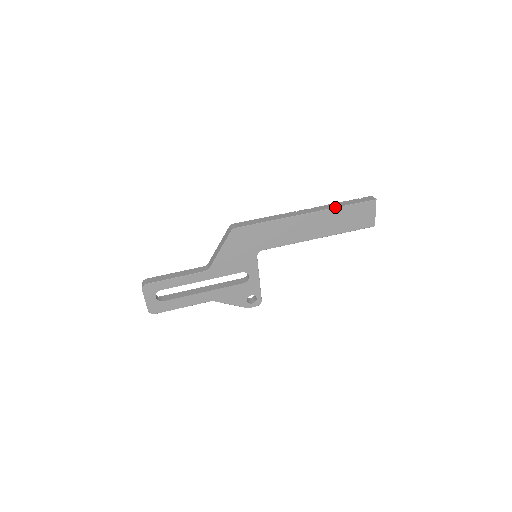
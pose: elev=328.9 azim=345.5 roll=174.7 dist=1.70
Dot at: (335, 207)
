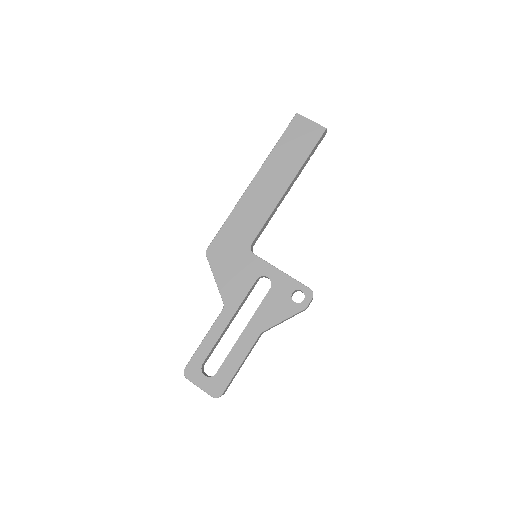
Dot at: occluded
